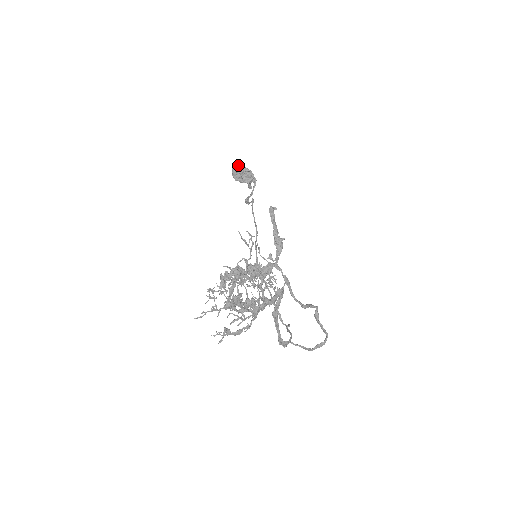
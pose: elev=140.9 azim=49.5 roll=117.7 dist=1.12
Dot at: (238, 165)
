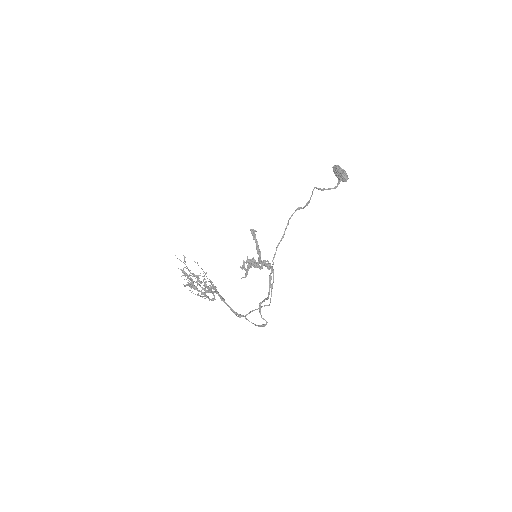
Dot at: (336, 166)
